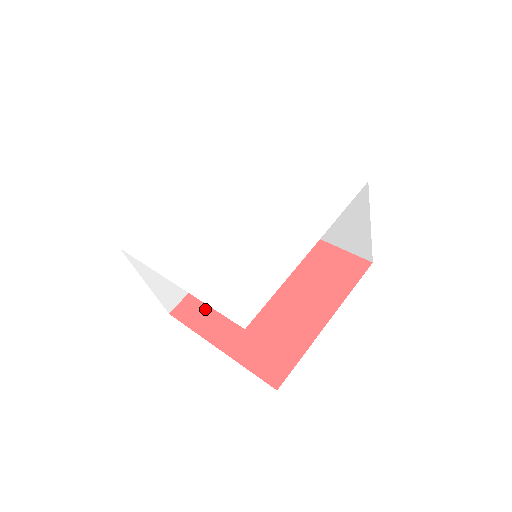
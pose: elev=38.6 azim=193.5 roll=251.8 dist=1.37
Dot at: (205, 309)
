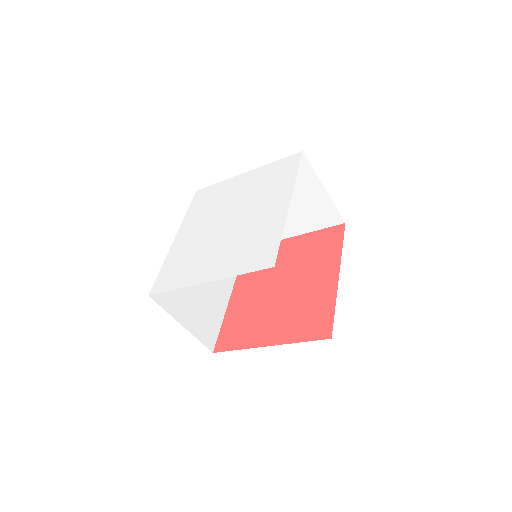
Dot at: (240, 330)
